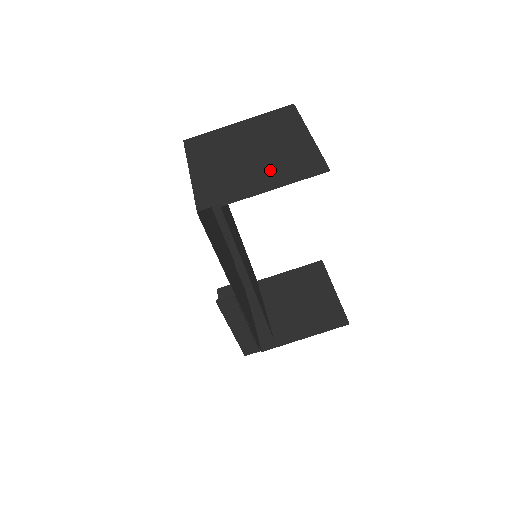
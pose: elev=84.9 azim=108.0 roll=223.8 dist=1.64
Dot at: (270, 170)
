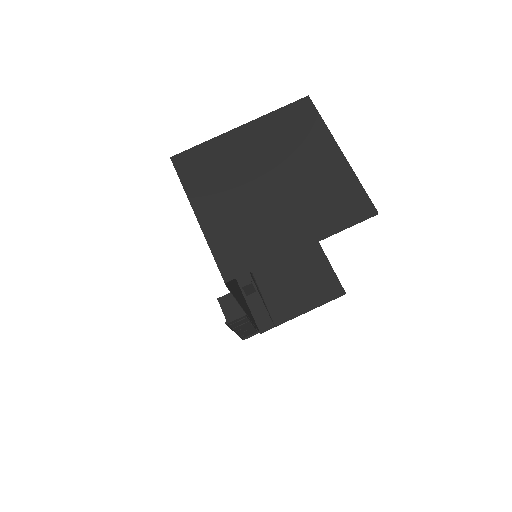
Dot at: (304, 215)
